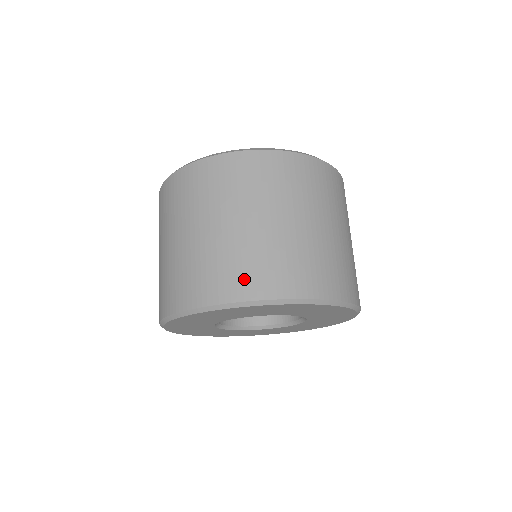
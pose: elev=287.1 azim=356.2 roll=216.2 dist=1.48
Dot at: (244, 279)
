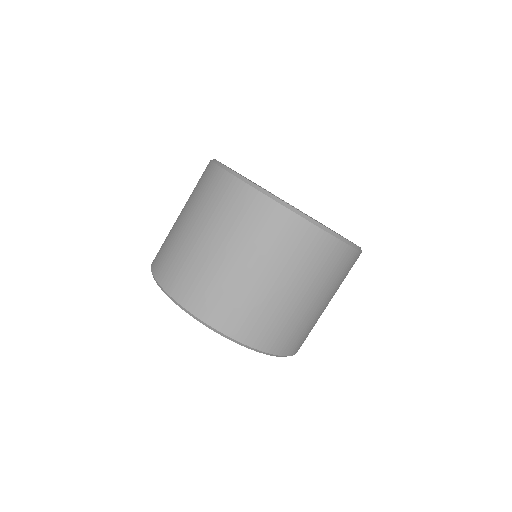
Dot at: (160, 257)
